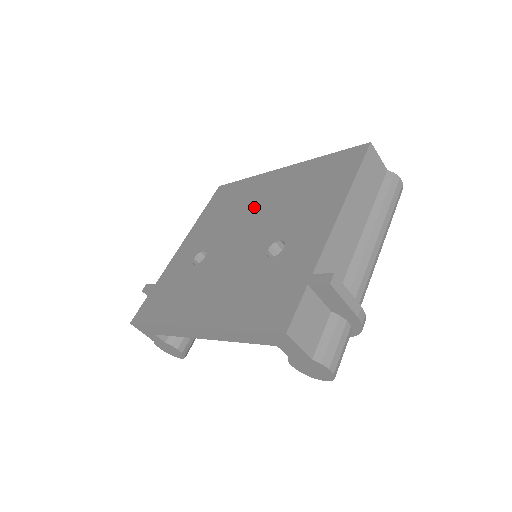
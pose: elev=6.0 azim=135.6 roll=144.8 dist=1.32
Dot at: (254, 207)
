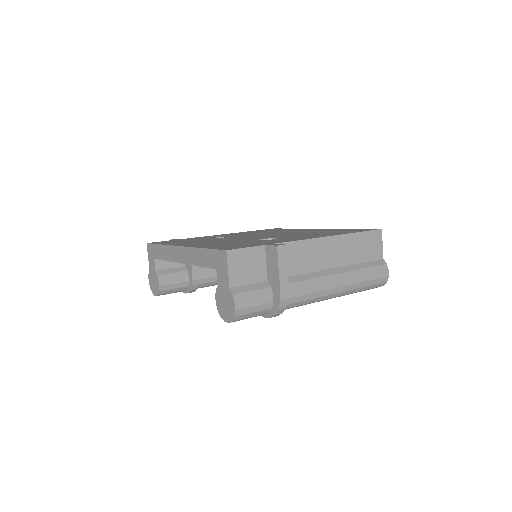
Dot at: (280, 232)
